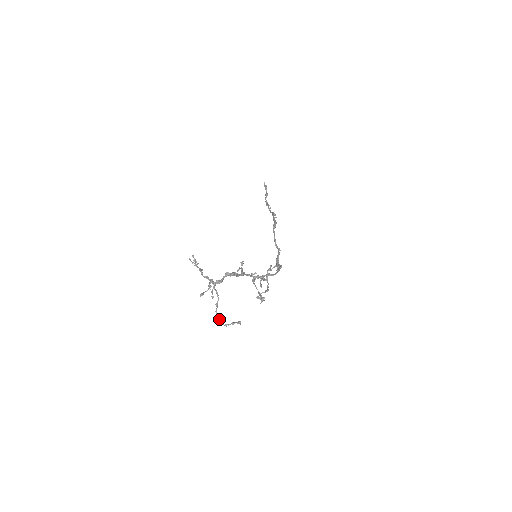
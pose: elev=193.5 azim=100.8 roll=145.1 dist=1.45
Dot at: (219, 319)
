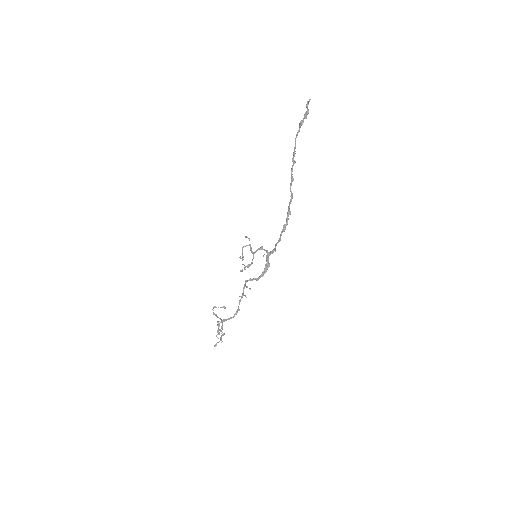
Dot at: occluded
